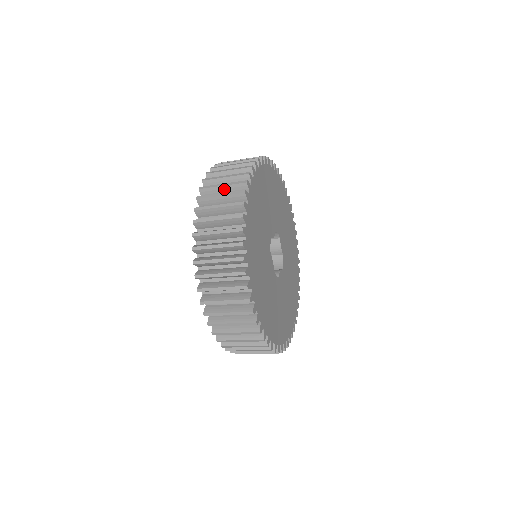
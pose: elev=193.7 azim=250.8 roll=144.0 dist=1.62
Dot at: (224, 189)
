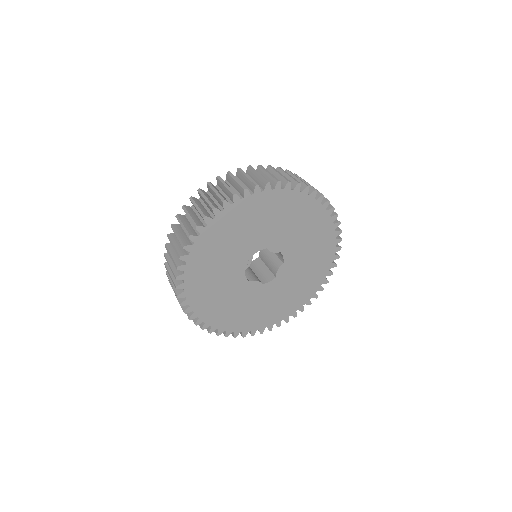
Dot at: occluded
